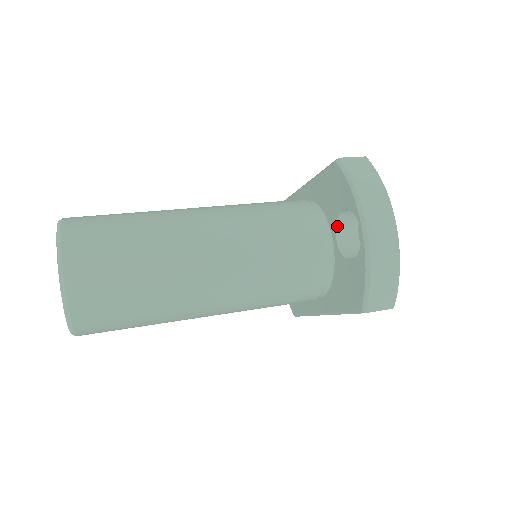
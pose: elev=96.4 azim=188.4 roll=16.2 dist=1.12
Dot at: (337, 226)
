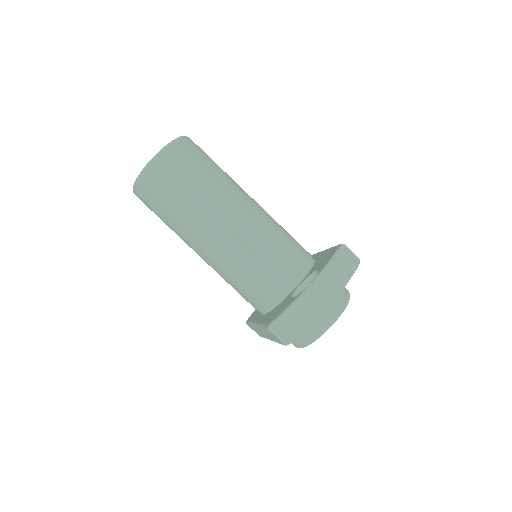
Dot at: (308, 278)
